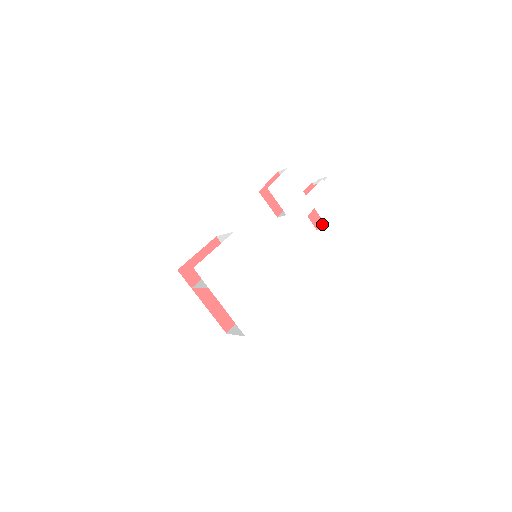
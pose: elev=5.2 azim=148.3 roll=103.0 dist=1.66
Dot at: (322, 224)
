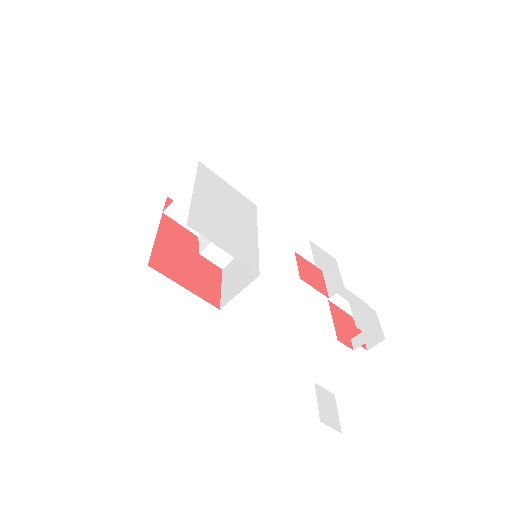
Dot at: (347, 345)
